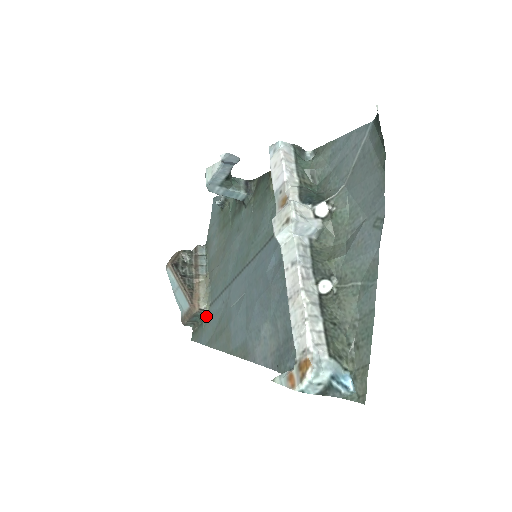
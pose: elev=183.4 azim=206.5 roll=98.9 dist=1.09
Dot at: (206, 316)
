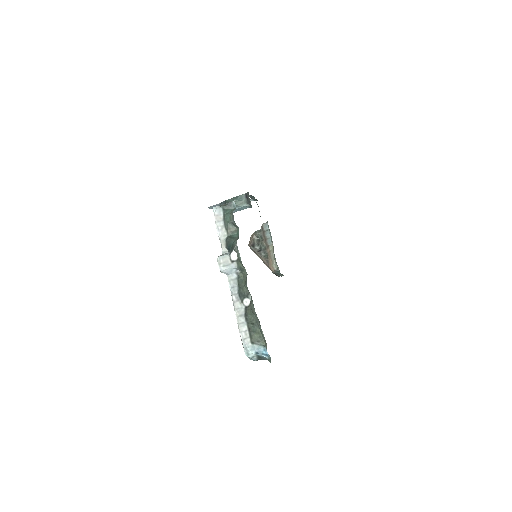
Dot at: (280, 273)
